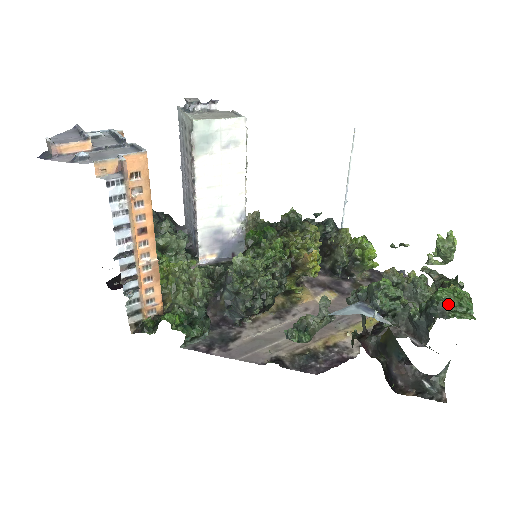
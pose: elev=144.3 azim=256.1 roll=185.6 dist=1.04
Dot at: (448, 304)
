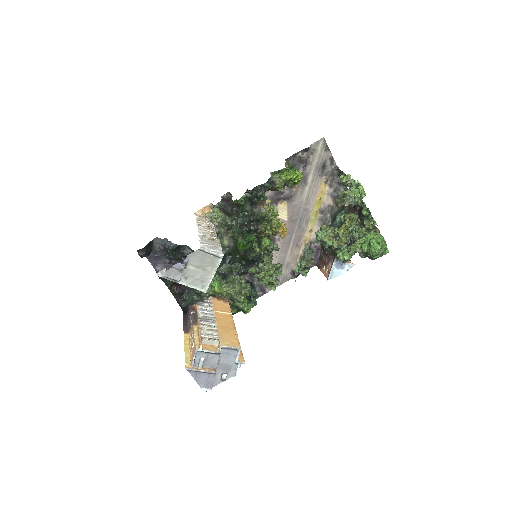
Dot at: (379, 256)
